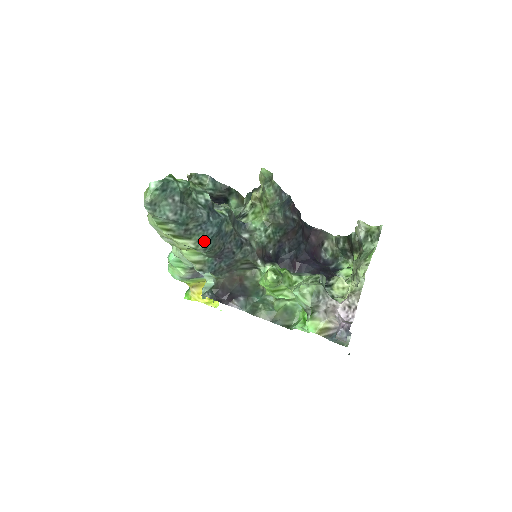
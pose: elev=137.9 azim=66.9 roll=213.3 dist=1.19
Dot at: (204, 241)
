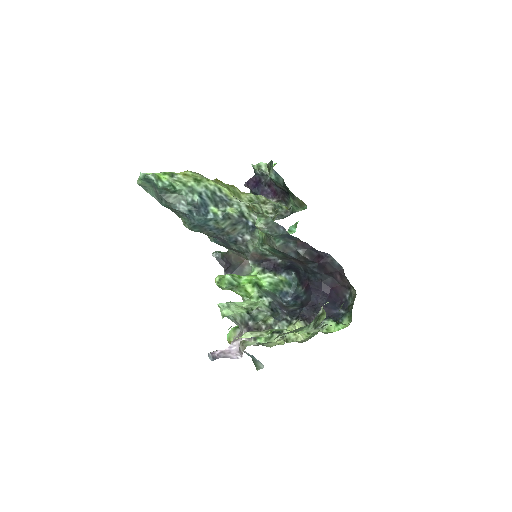
Dot at: (189, 225)
